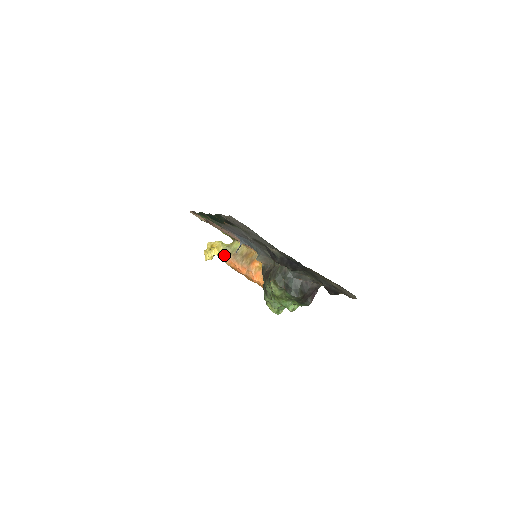
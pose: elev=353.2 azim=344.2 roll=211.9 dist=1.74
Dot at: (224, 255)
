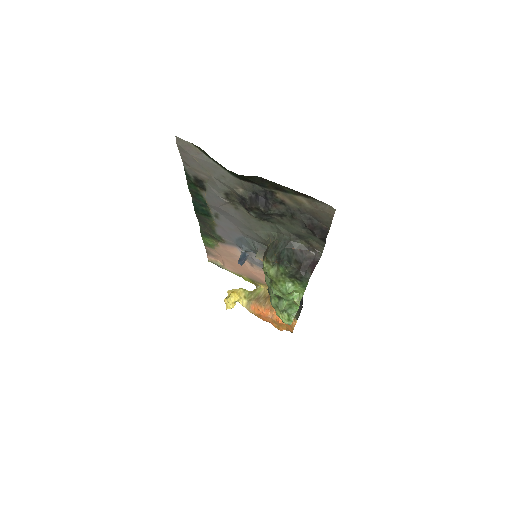
Dot at: (246, 301)
